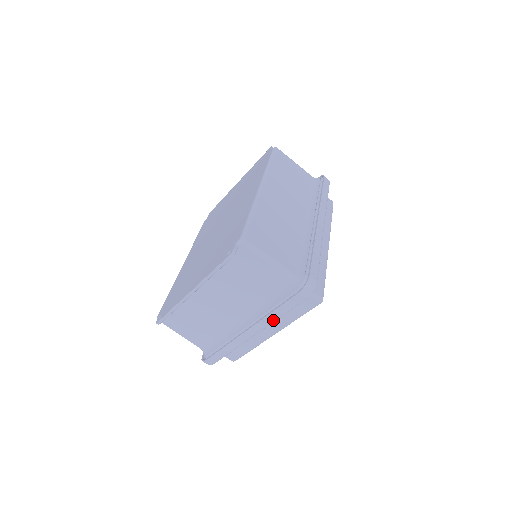
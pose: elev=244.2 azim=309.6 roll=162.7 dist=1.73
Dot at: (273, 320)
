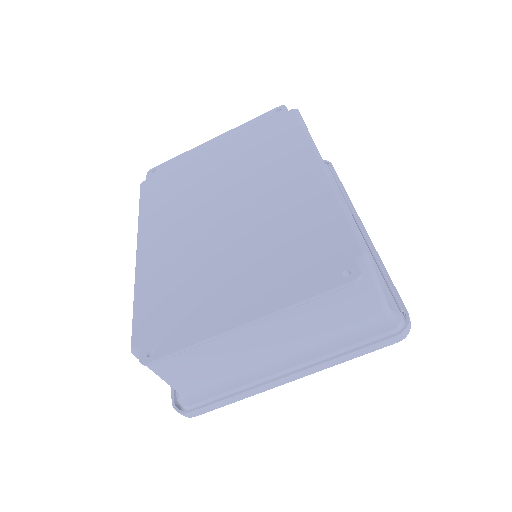
Dot at: occluded
